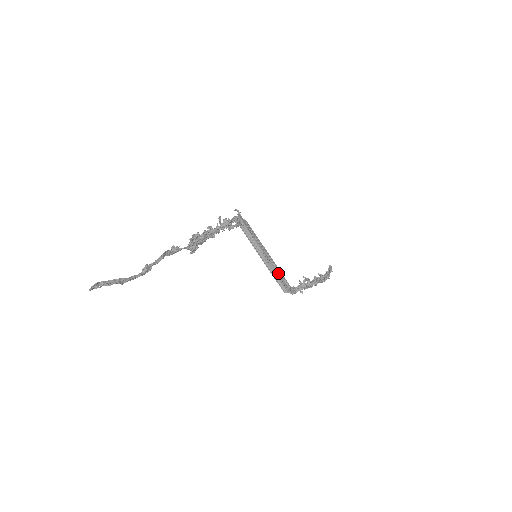
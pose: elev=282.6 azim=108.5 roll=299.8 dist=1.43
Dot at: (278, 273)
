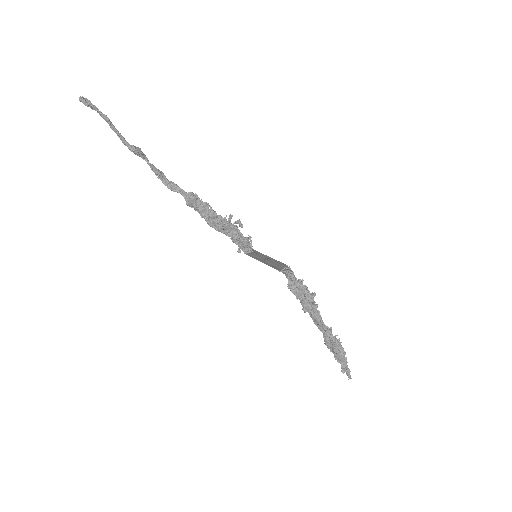
Dot at: (277, 263)
